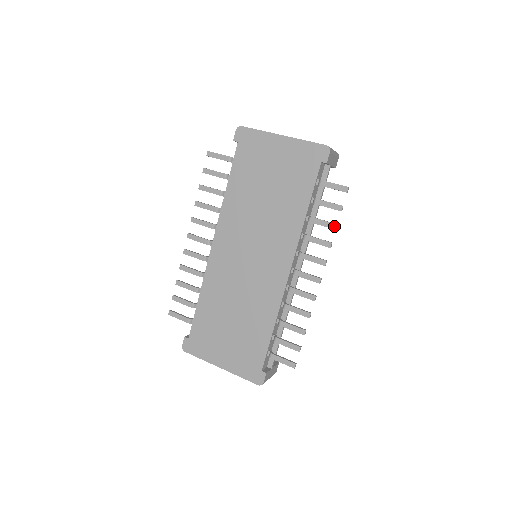
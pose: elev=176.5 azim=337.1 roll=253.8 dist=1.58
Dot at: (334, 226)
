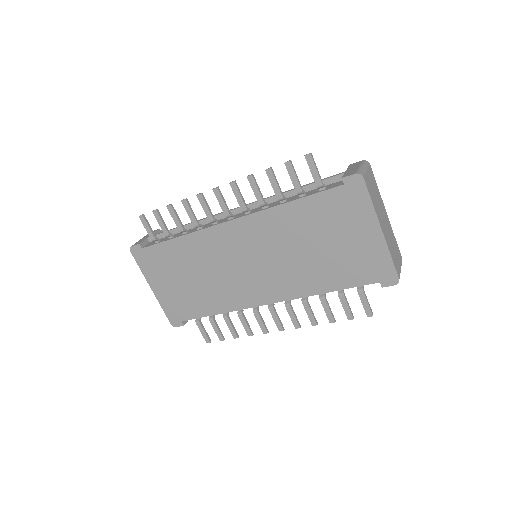
Dot at: (332, 321)
